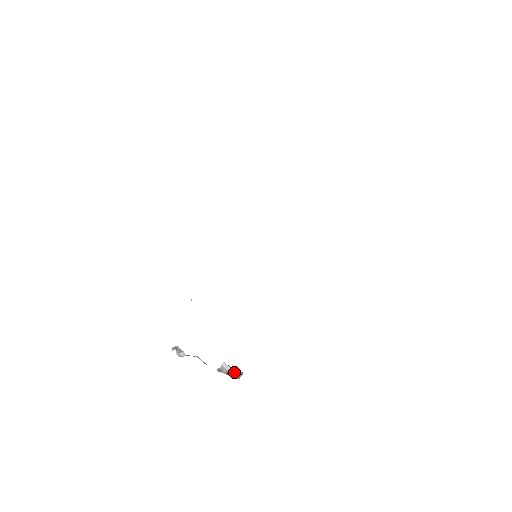
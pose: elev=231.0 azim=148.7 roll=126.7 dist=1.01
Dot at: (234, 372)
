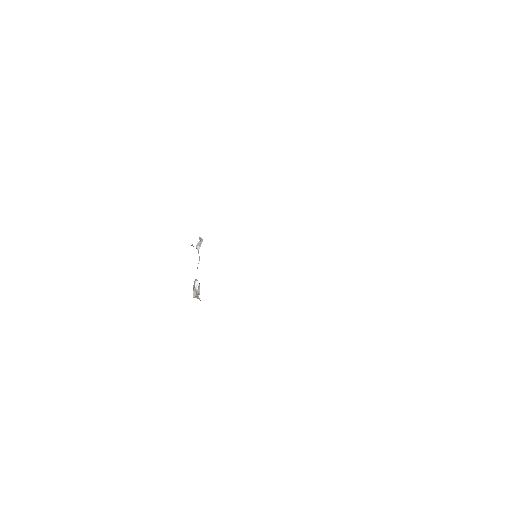
Dot at: (197, 292)
